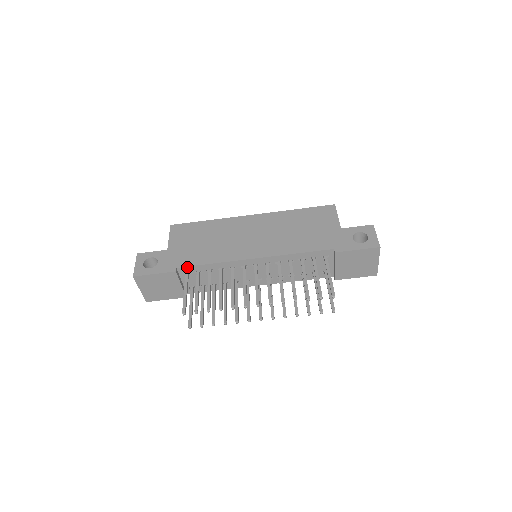
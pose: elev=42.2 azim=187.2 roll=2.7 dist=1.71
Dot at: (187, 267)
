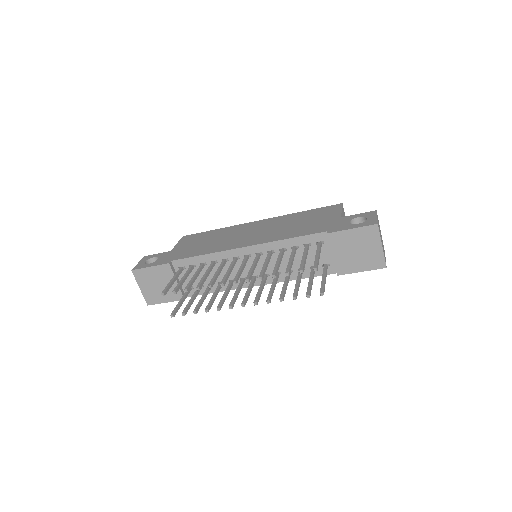
Dot at: (181, 260)
